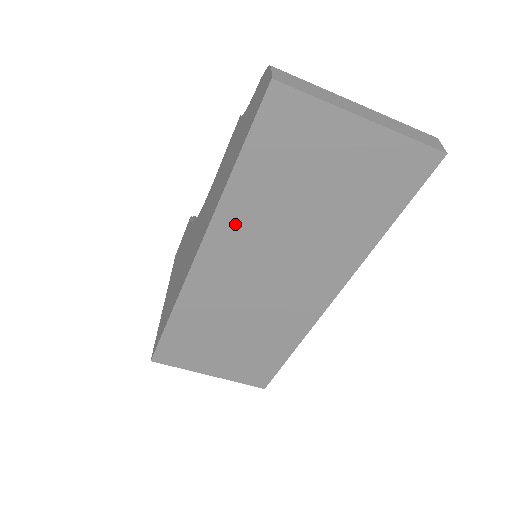
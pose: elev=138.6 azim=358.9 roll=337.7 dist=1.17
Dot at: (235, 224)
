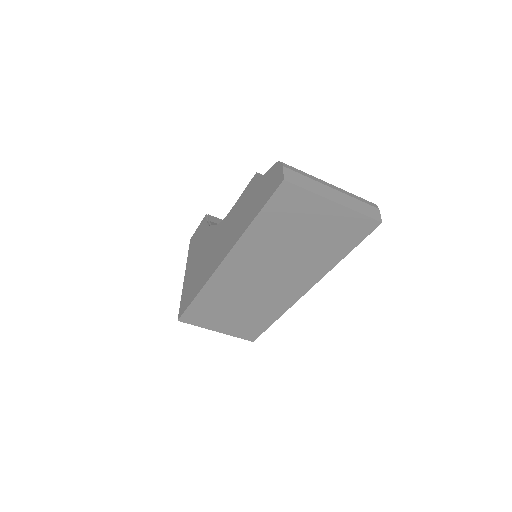
Dot at: (250, 248)
